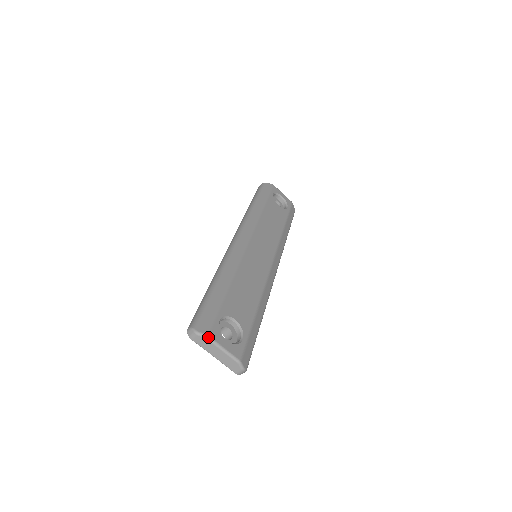
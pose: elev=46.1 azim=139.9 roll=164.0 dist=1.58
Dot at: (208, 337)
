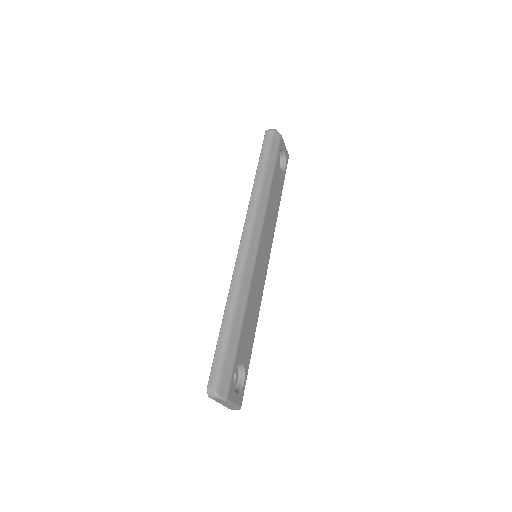
Dot at: (227, 400)
